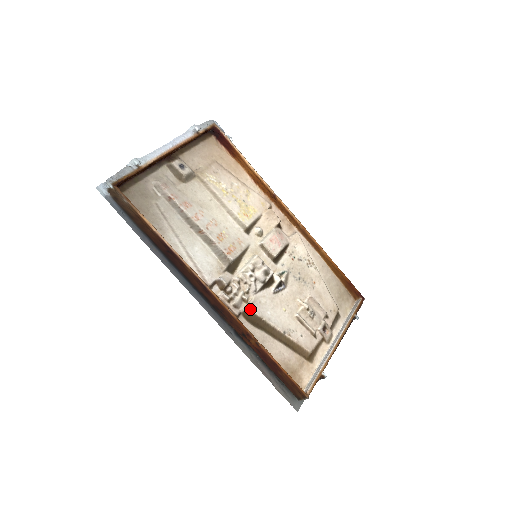
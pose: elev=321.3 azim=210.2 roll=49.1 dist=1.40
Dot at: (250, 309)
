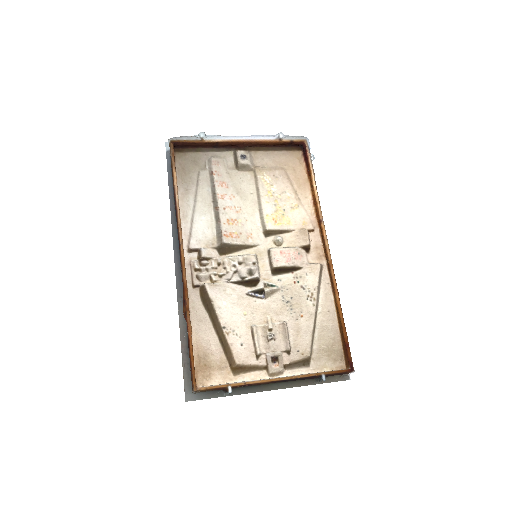
Dot at: (206, 286)
